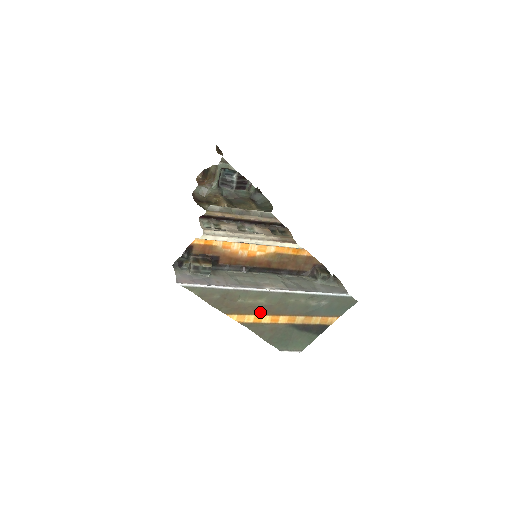
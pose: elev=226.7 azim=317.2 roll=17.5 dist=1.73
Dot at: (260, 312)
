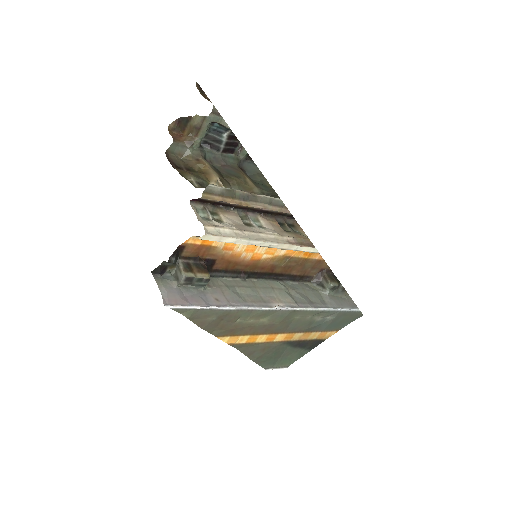
Dot at: (257, 332)
